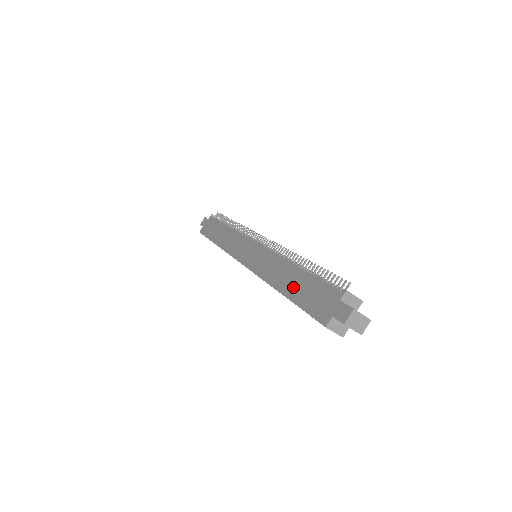
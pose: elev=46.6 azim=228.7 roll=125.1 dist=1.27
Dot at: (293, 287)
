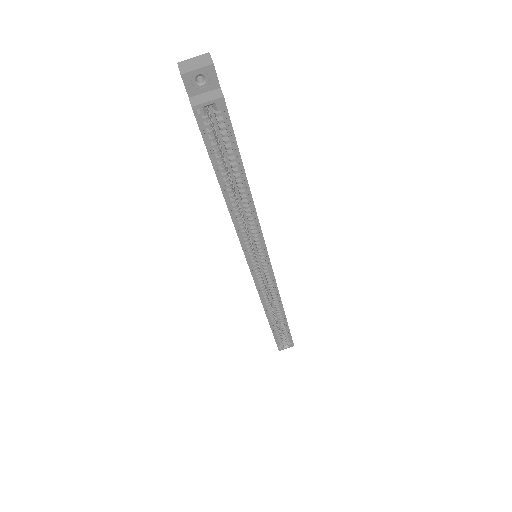
Dot at: occluded
